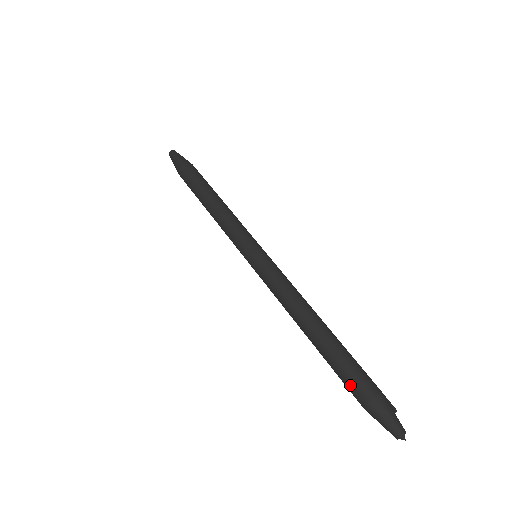
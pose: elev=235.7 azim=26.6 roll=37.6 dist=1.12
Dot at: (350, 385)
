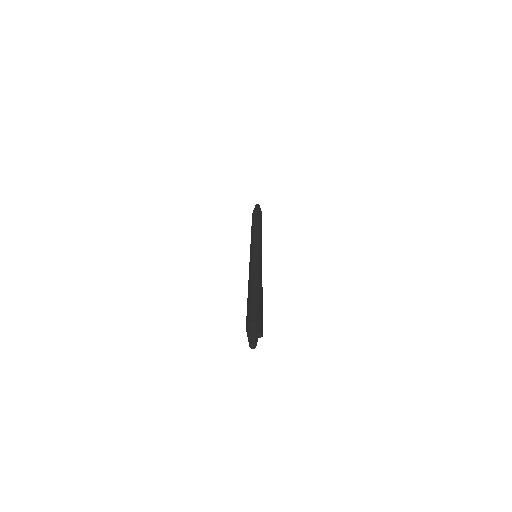
Dot at: occluded
